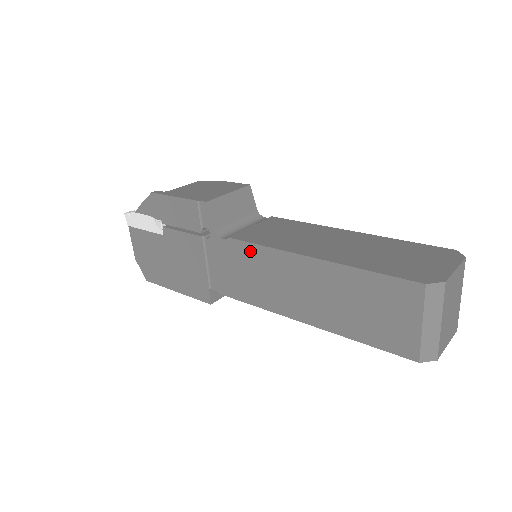
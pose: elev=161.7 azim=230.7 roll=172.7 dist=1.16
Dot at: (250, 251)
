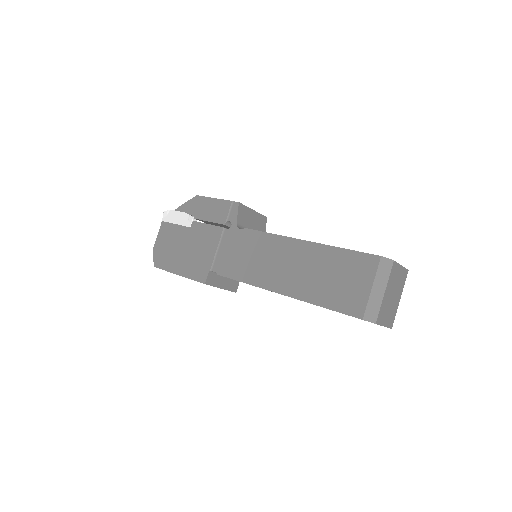
Dot at: (259, 238)
